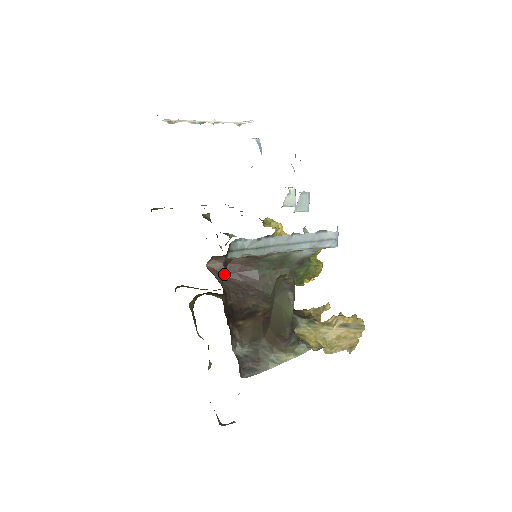
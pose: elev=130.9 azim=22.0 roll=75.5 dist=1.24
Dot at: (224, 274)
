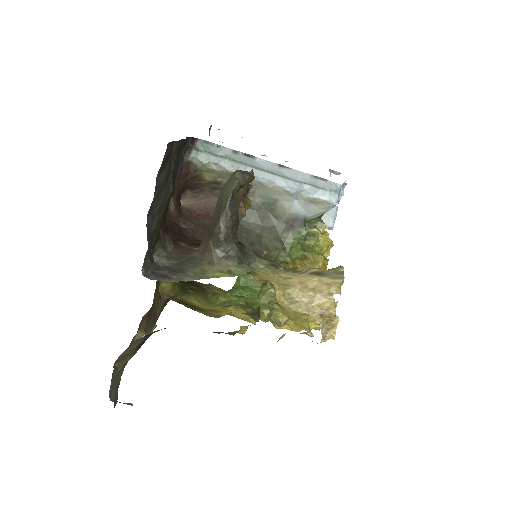
Dot at: (195, 214)
